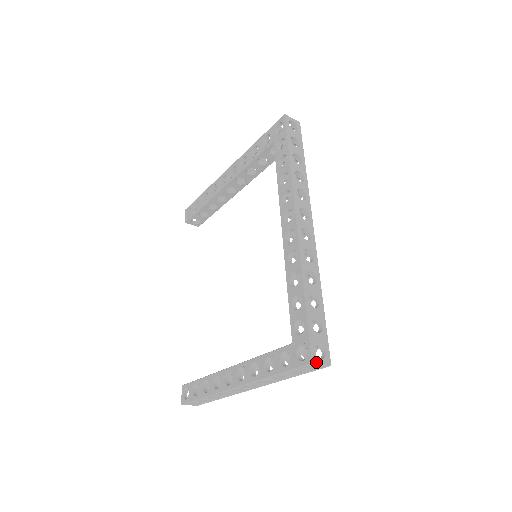
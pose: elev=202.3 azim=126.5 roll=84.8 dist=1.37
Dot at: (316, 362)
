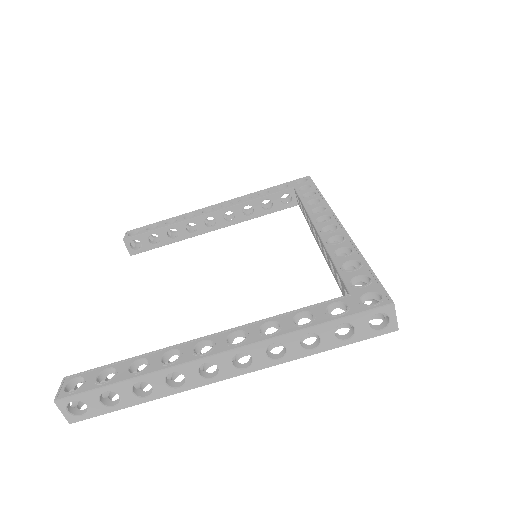
Dot at: (394, 307)
